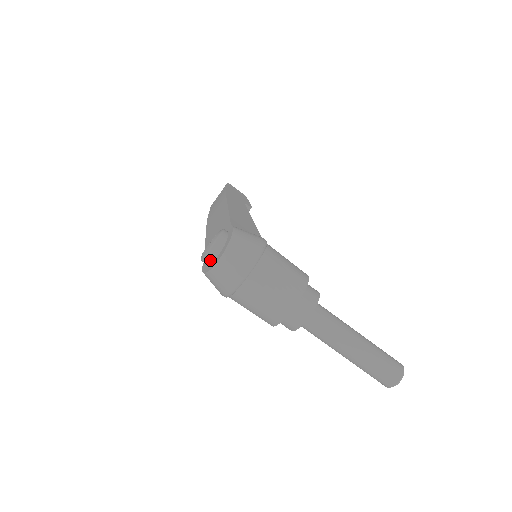
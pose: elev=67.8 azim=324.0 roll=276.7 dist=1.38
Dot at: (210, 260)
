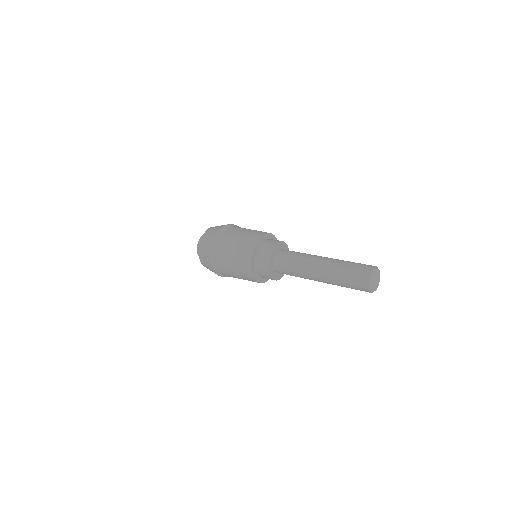
Dot at: occluded
